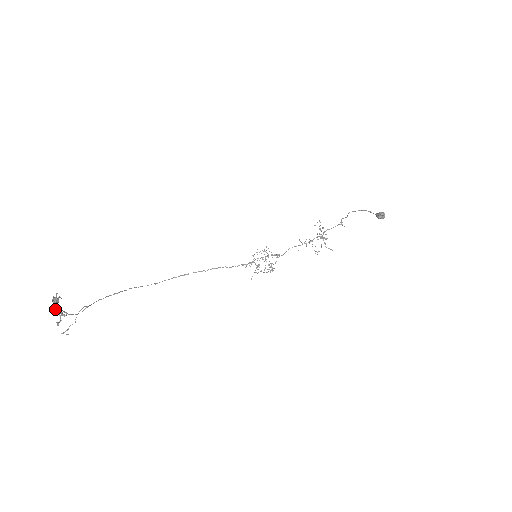
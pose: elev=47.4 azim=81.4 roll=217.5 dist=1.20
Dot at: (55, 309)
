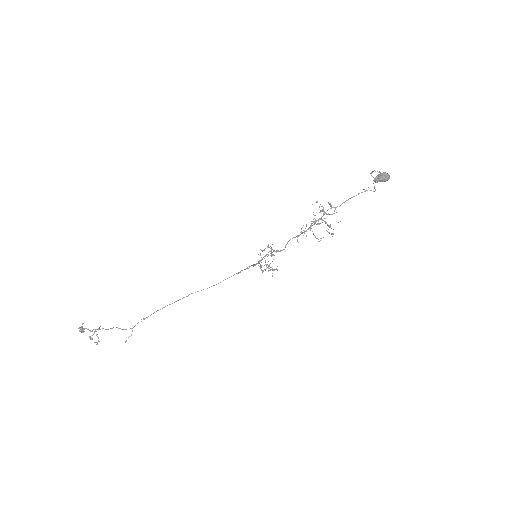
Dot at: (106, 329)
